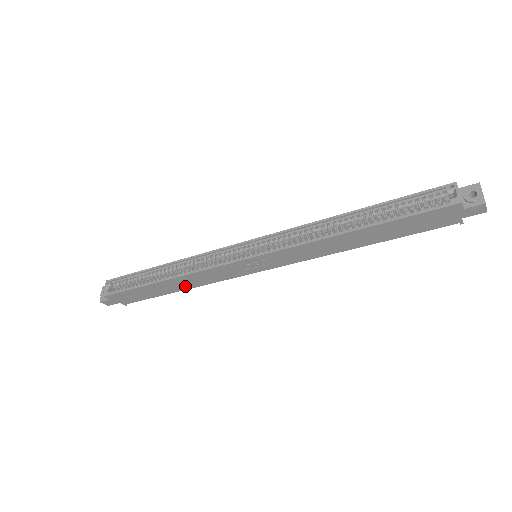
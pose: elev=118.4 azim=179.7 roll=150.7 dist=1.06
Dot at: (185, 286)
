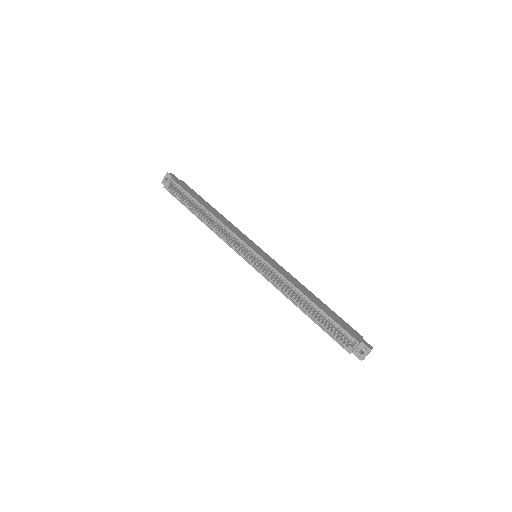
Dot at: occluded
